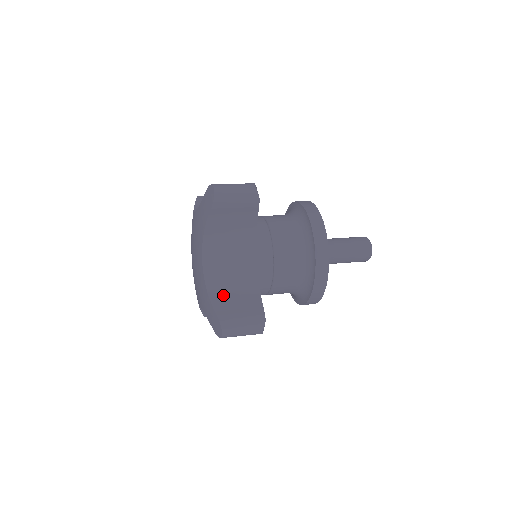
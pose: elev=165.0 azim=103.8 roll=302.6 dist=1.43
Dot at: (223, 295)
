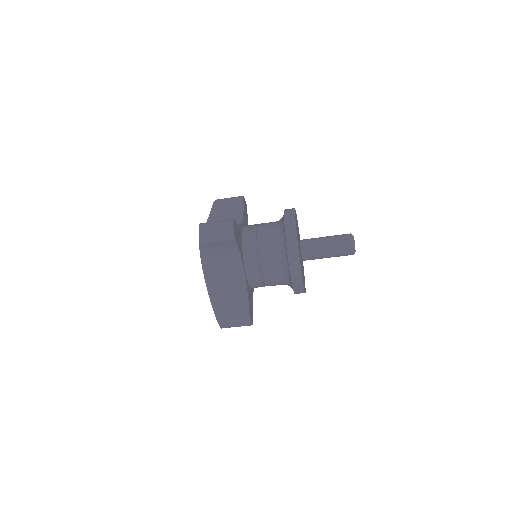
Dot at: occluded
